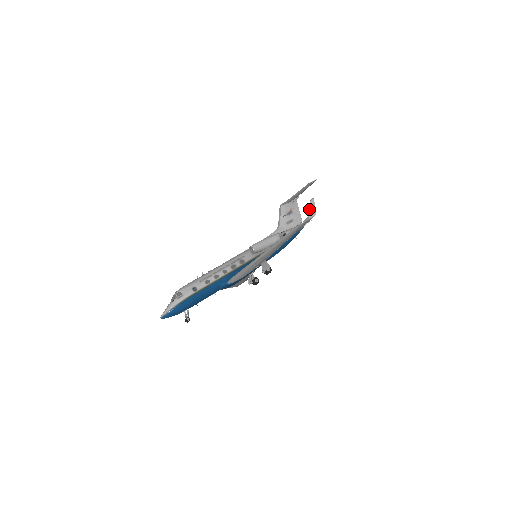
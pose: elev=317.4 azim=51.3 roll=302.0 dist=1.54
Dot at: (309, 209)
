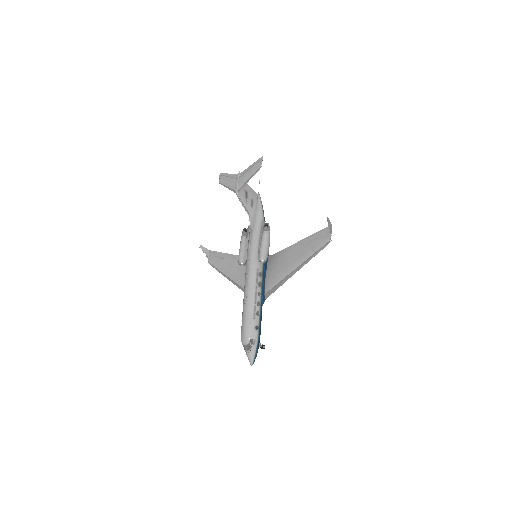
Dot at: (329, 227)
